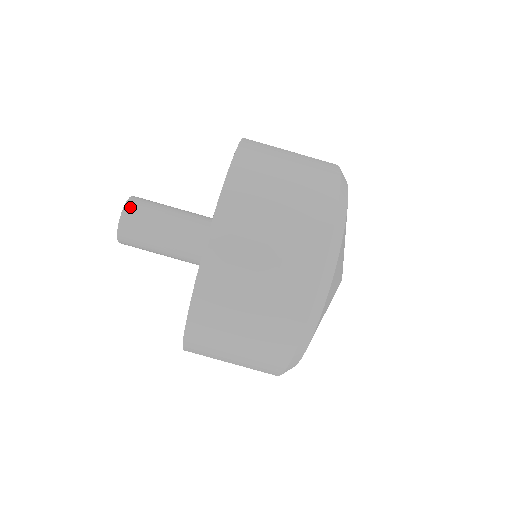
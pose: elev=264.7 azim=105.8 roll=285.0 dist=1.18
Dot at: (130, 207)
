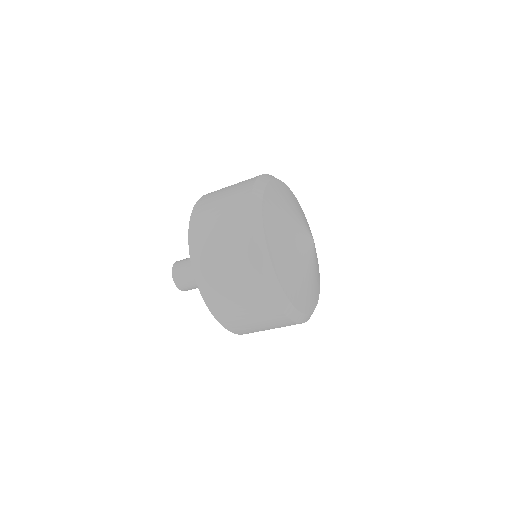
Dot at: (177, 283)
